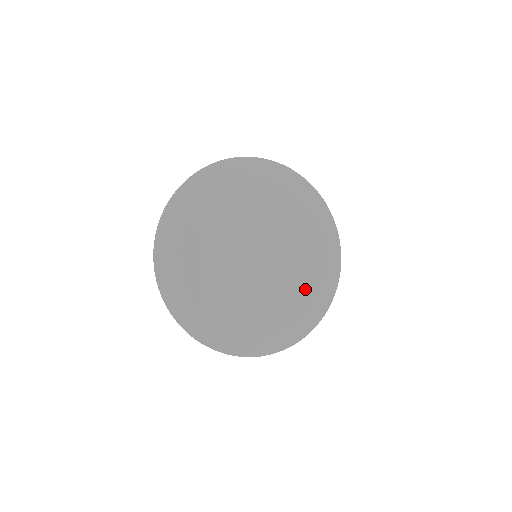
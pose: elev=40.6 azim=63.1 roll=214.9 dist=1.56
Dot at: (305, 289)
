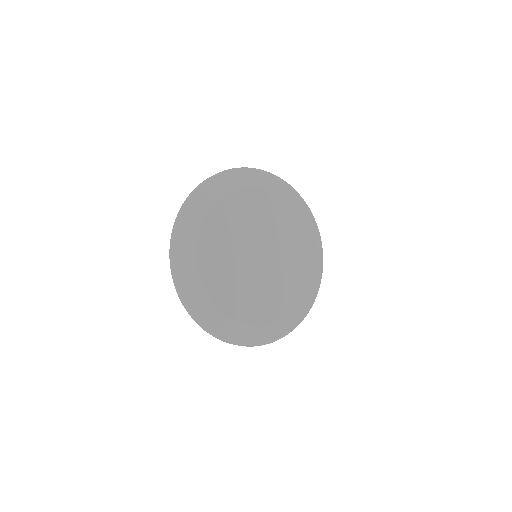
Dot at: (291, 294)
